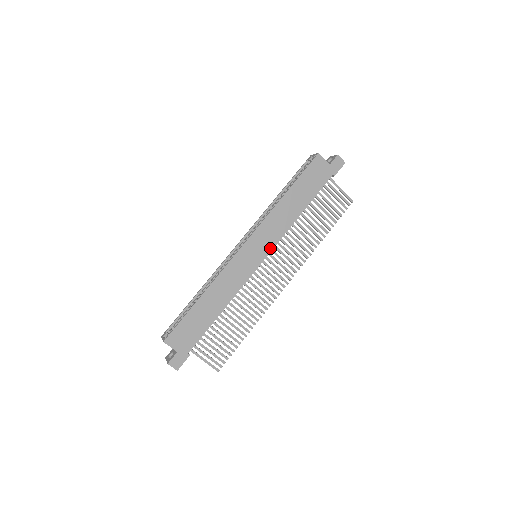
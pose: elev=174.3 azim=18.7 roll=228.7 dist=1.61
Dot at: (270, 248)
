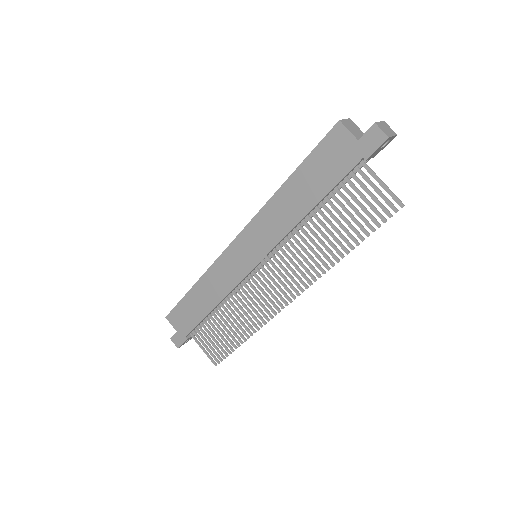
Dot at: (265, 252)
